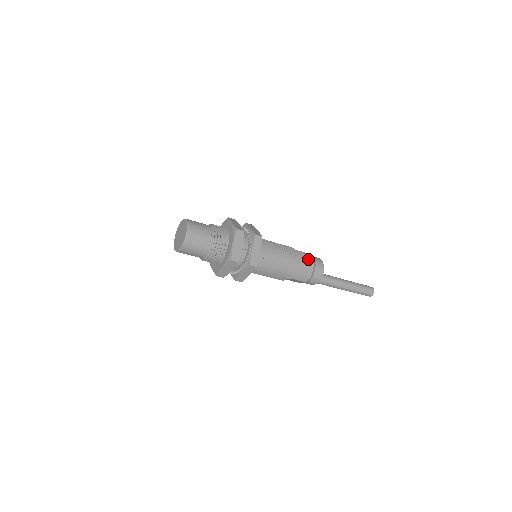
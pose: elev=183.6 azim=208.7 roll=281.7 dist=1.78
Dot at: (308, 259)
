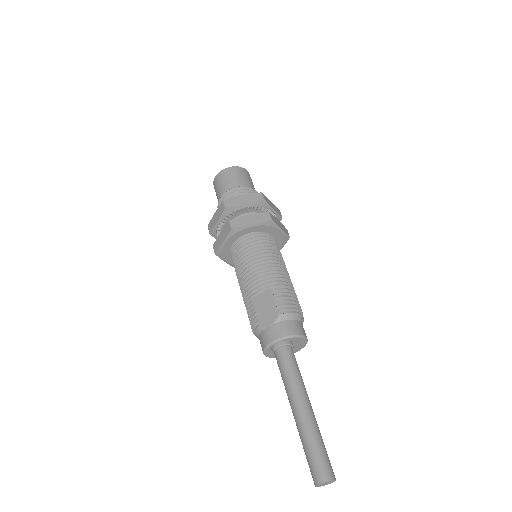
Dot at: occluded
